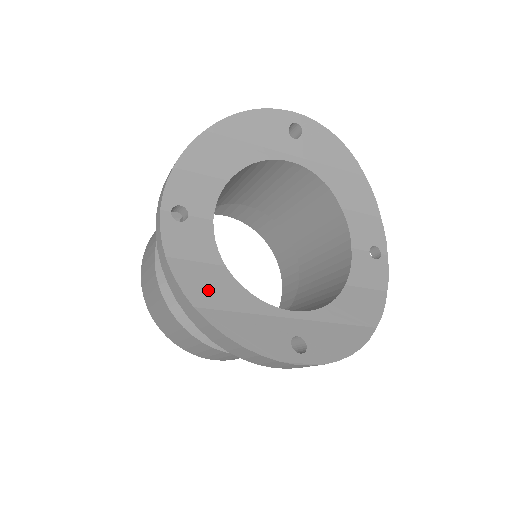
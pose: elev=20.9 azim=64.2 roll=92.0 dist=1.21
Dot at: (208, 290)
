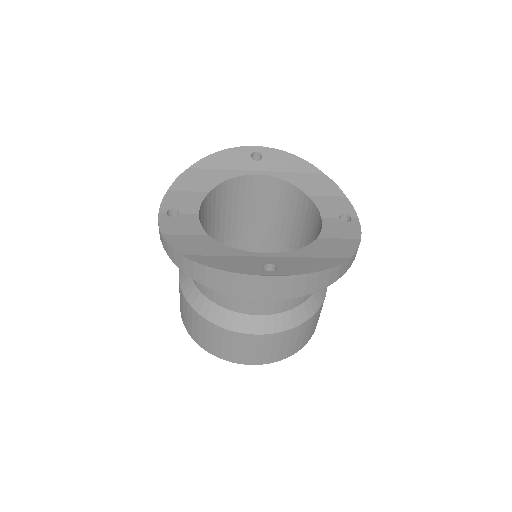
Dot at: (193, 247)
